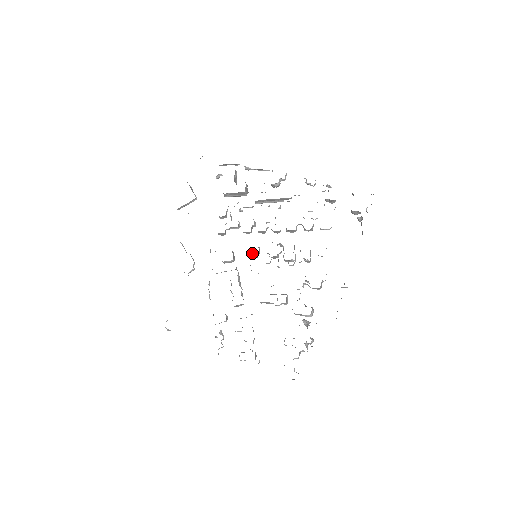
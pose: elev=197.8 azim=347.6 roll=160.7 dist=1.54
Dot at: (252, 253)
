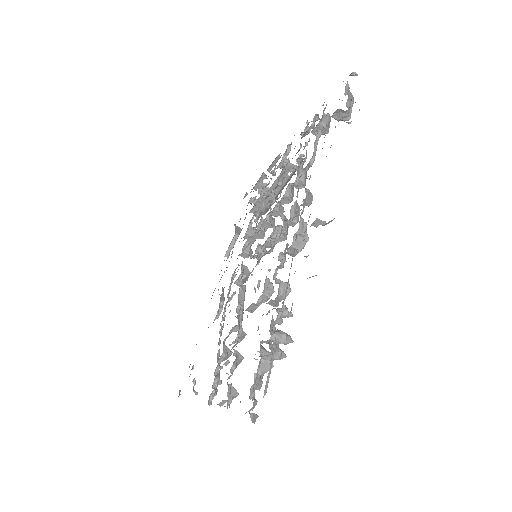
Dot at: (253, 255)
